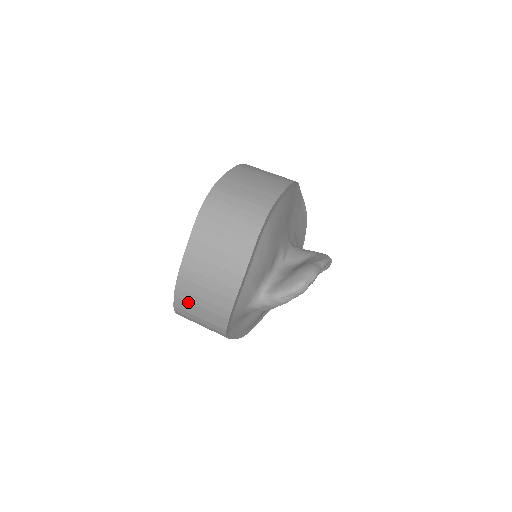
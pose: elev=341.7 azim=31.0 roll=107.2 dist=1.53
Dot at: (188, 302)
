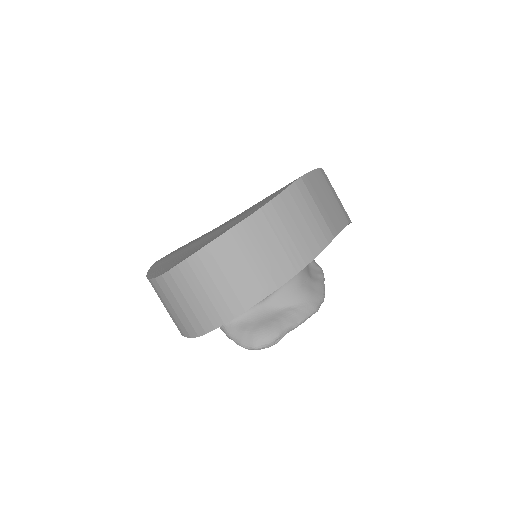
Dot at: occluded
